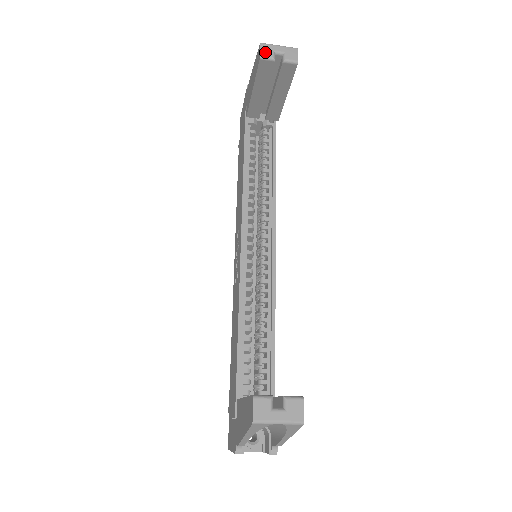
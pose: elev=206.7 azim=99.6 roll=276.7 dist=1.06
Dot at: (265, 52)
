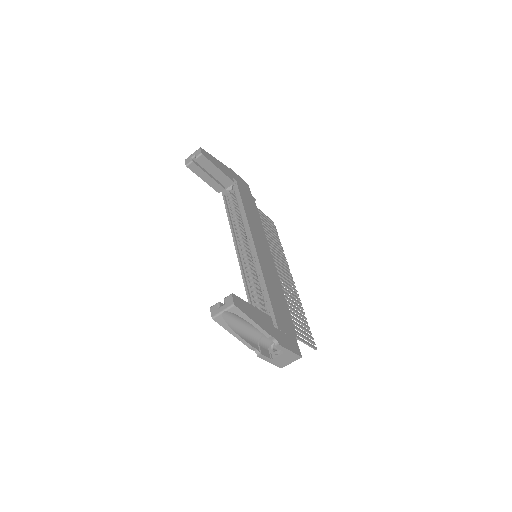
Dot at: (187, 162)
